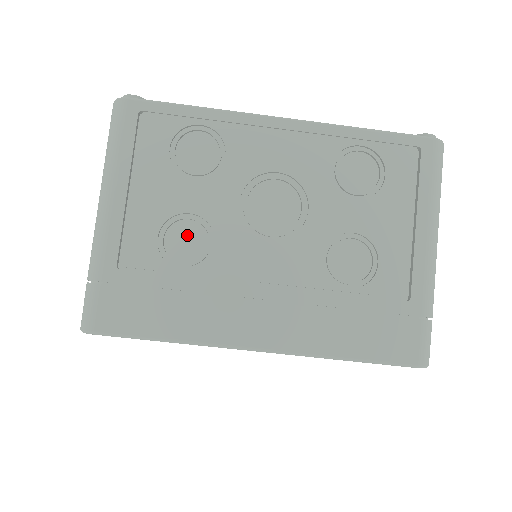
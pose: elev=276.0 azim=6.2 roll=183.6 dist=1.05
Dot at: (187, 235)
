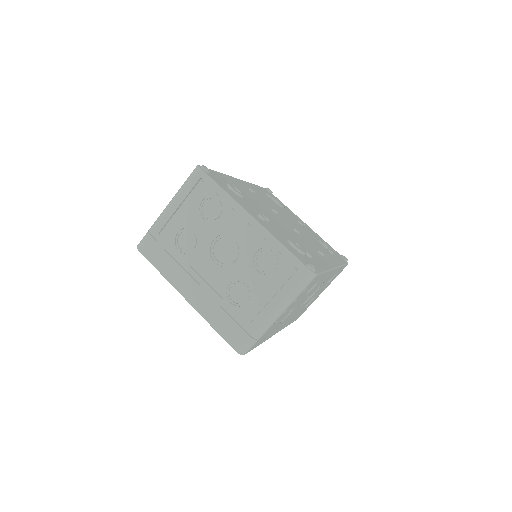
Dot at: (188, 239)
